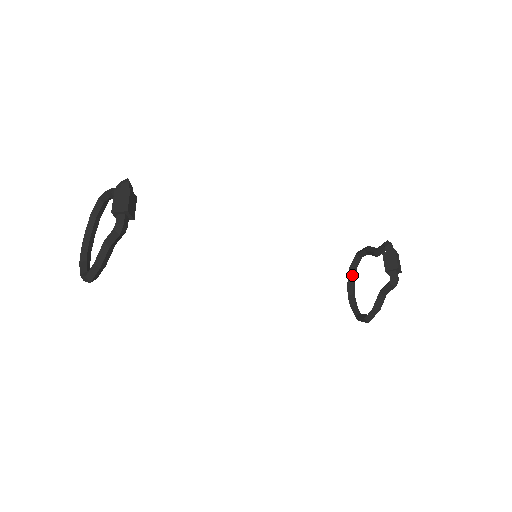
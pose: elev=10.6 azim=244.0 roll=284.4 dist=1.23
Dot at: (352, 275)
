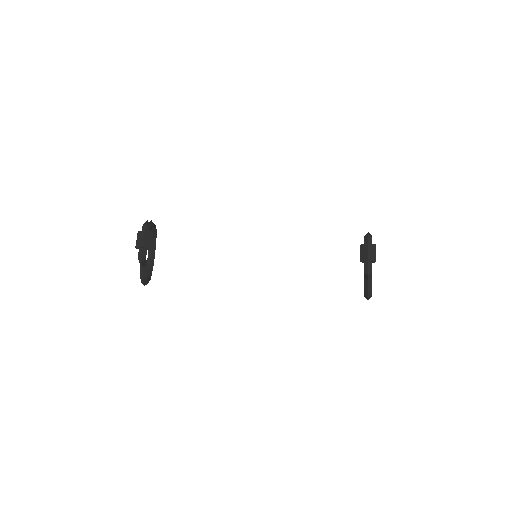
Dot at: occluded
